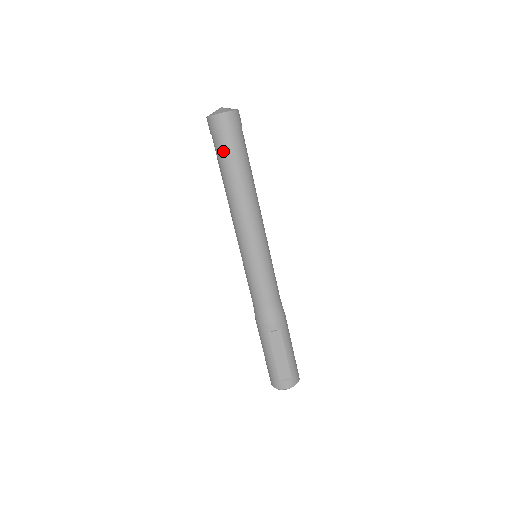
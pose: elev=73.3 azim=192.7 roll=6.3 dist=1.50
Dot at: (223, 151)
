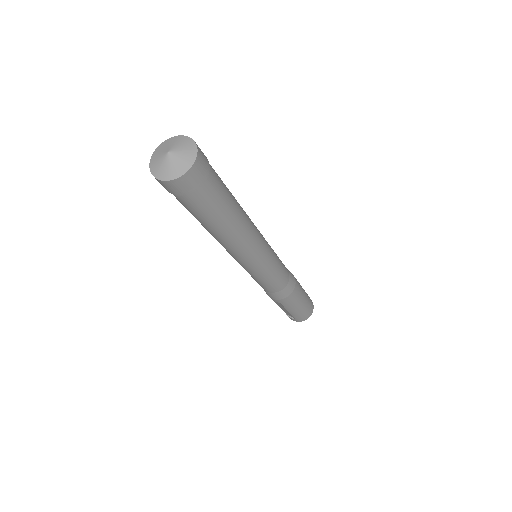
Dot at: occluded
